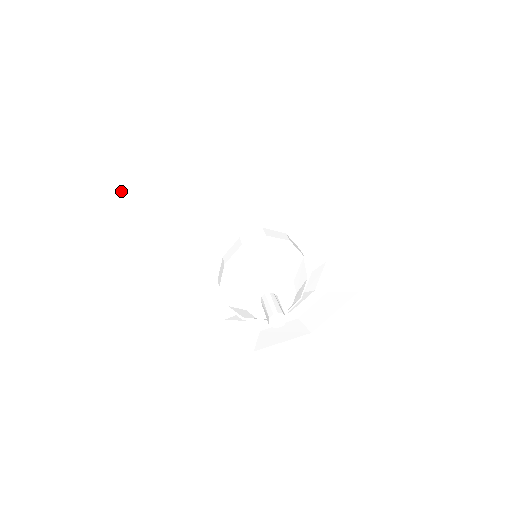
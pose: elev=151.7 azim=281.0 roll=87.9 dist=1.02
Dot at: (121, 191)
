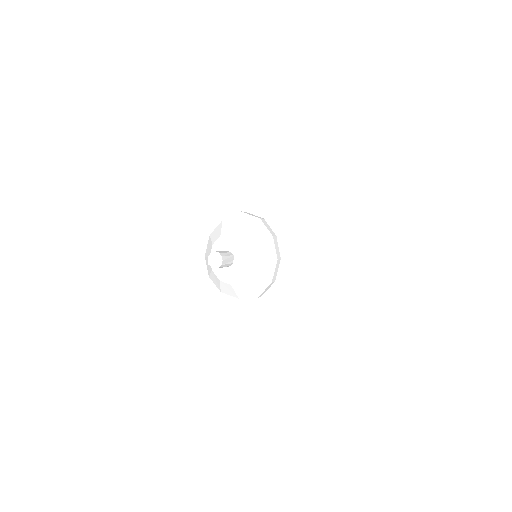
Dot at: (170, 194)
